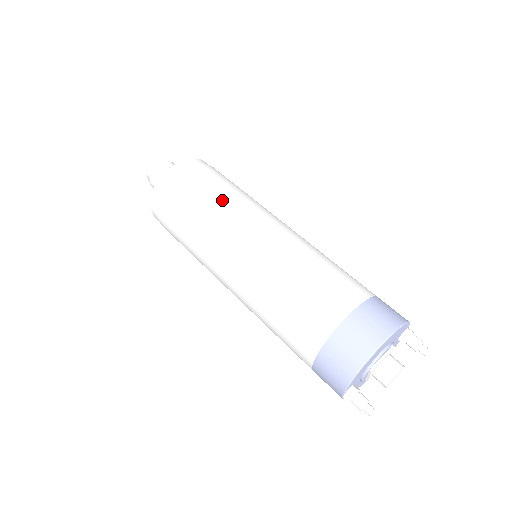
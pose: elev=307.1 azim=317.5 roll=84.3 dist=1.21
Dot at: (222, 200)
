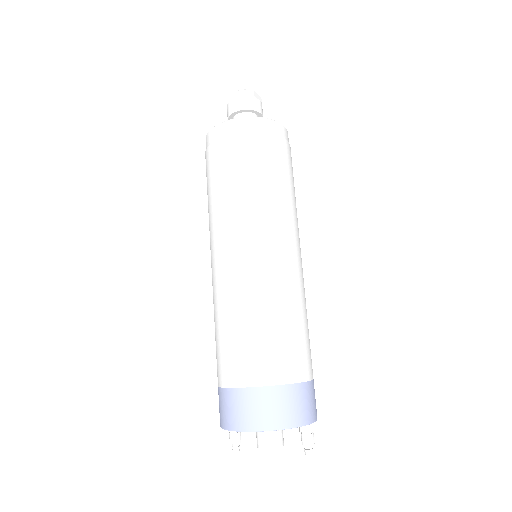
Dot at: (233, 195)
